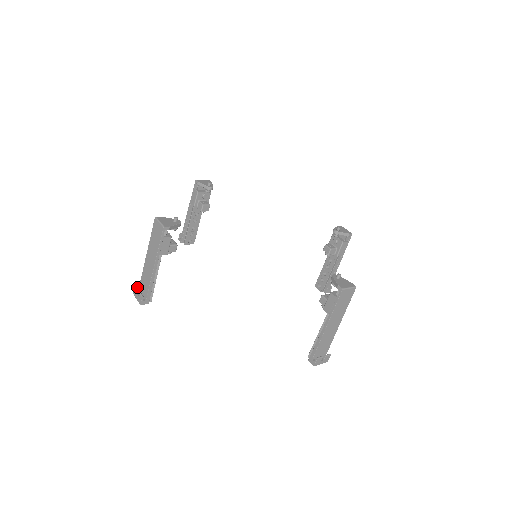
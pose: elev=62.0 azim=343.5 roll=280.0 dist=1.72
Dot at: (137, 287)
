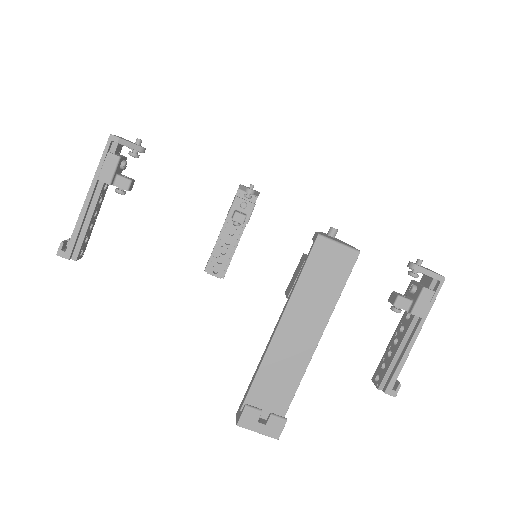
Dot at: occluded
